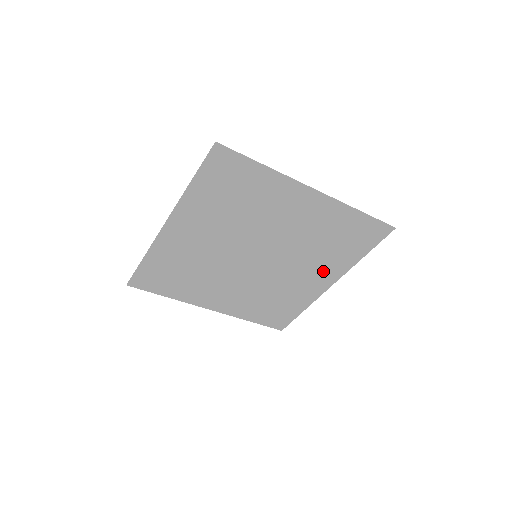
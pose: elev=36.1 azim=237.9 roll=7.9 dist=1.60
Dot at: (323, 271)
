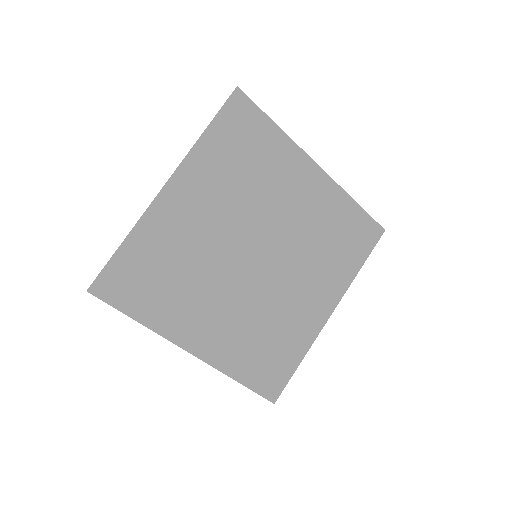
Dot at: (323, 288)
